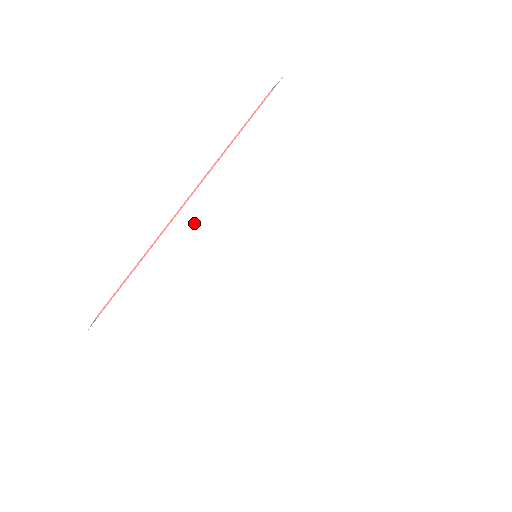
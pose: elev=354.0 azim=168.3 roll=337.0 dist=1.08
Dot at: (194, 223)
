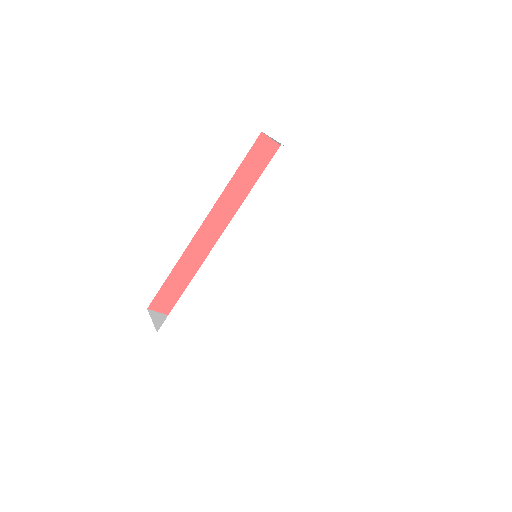
Dot at: (221, 255)
